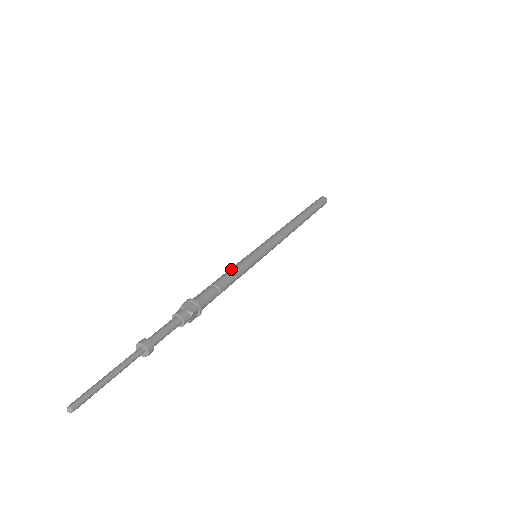
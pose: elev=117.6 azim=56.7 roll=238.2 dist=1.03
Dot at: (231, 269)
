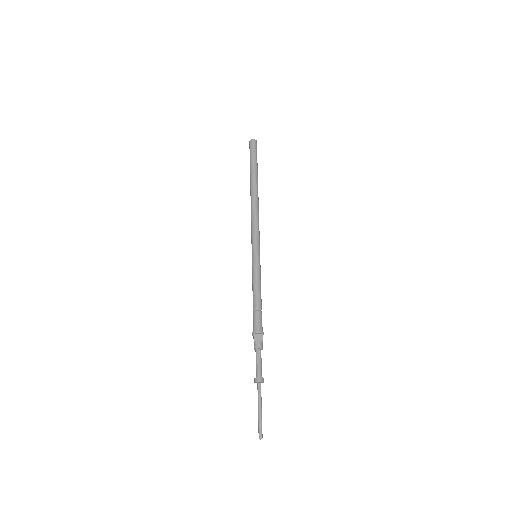
Dot at: (254, 286)
